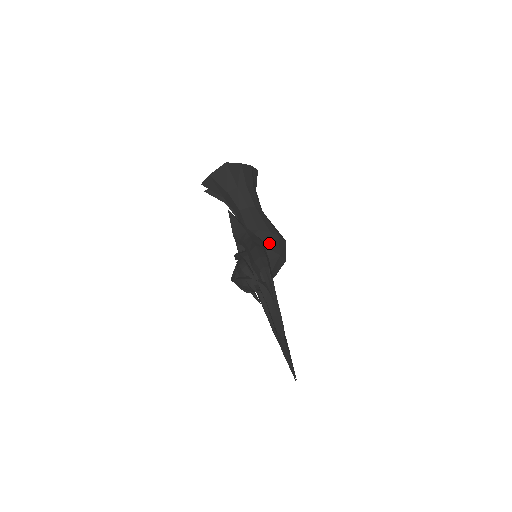
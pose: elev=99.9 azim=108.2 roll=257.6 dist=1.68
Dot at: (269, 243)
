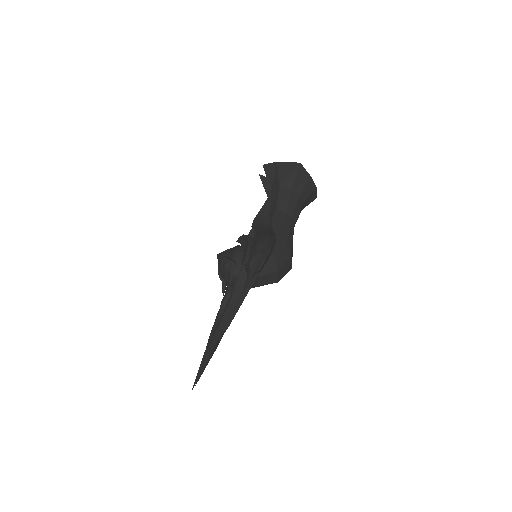
Dot at: (278, 252)
